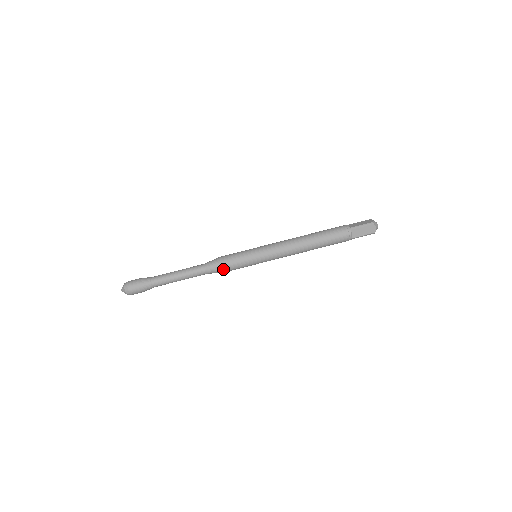
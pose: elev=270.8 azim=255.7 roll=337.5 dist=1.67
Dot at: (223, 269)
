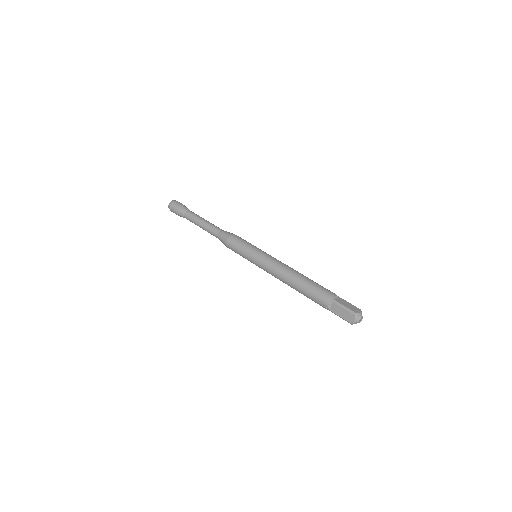
Dot at: (227, 244)
